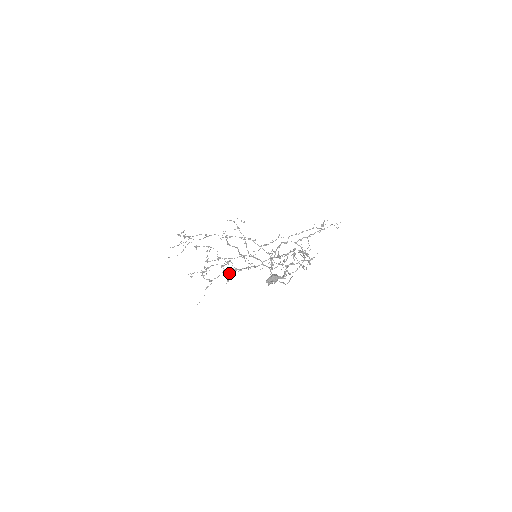
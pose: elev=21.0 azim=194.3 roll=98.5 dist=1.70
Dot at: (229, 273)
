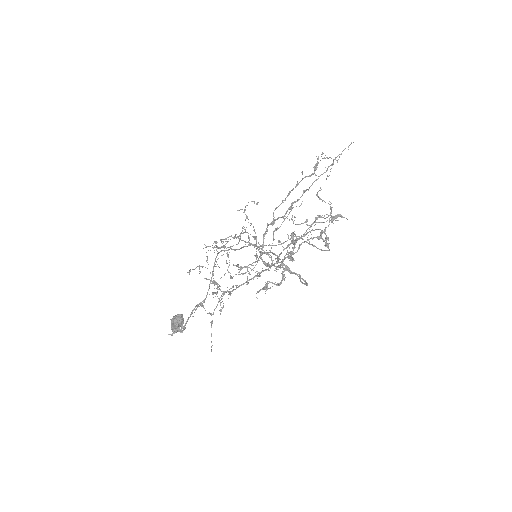
Dot at: (222, 298)
